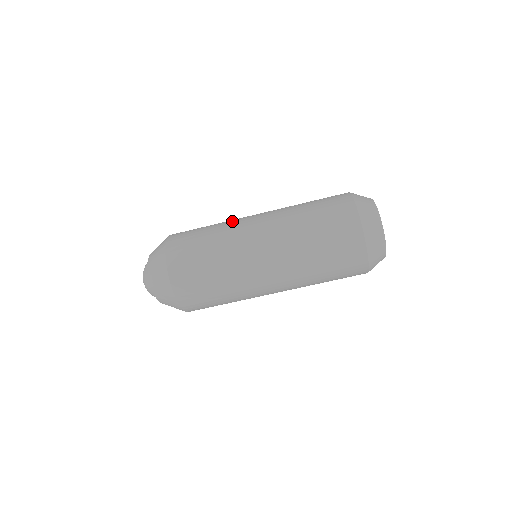
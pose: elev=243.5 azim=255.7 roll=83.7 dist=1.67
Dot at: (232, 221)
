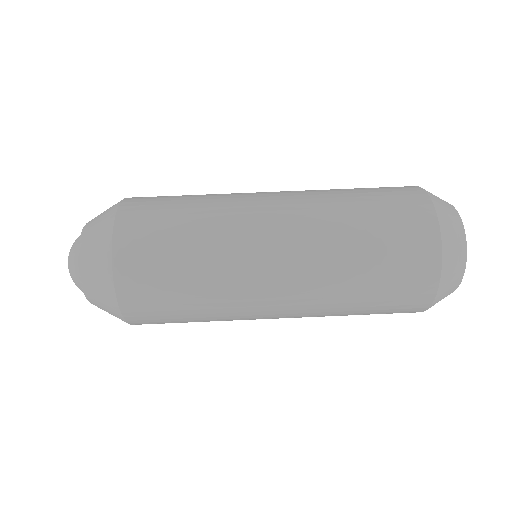
Dot at: (231, 193)
